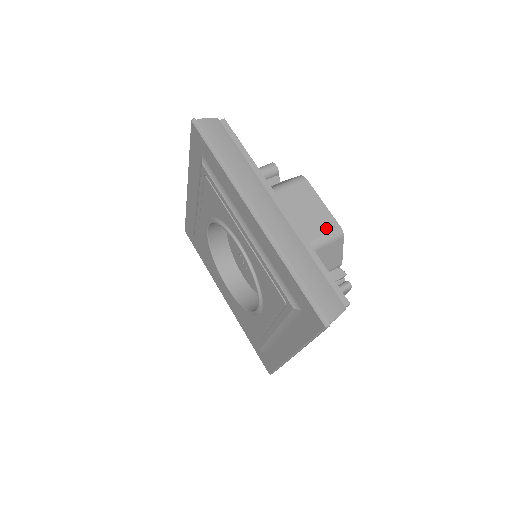
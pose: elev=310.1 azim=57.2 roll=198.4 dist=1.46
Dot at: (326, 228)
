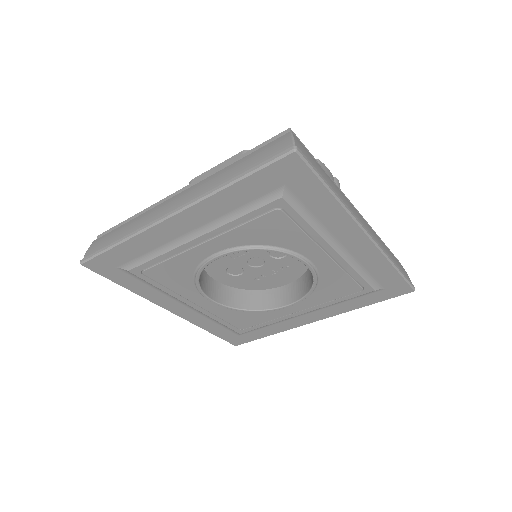
Dot at: occluded
